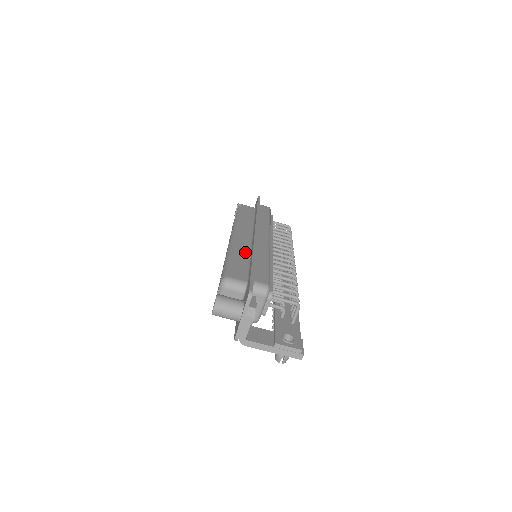
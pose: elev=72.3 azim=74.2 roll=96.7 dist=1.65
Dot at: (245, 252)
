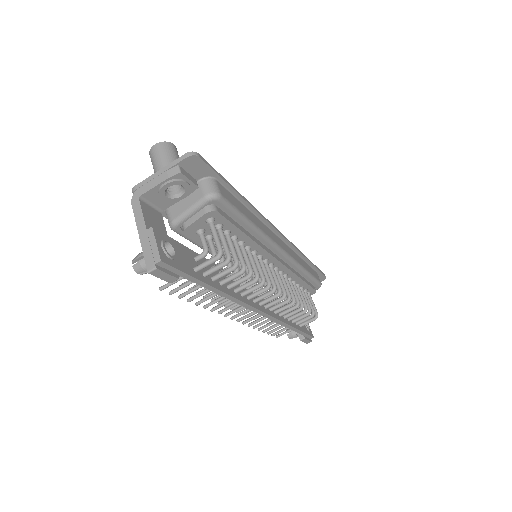
Dot at: occluded
